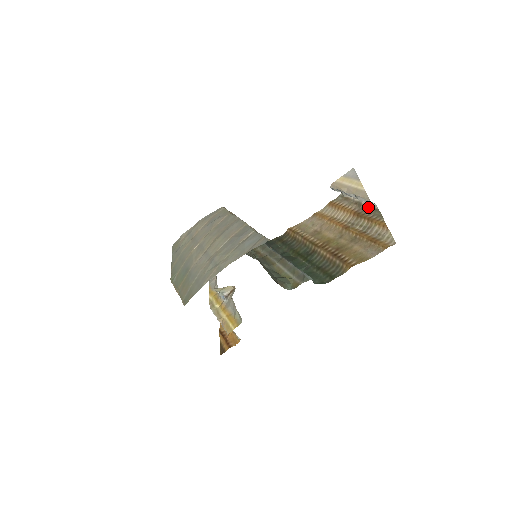
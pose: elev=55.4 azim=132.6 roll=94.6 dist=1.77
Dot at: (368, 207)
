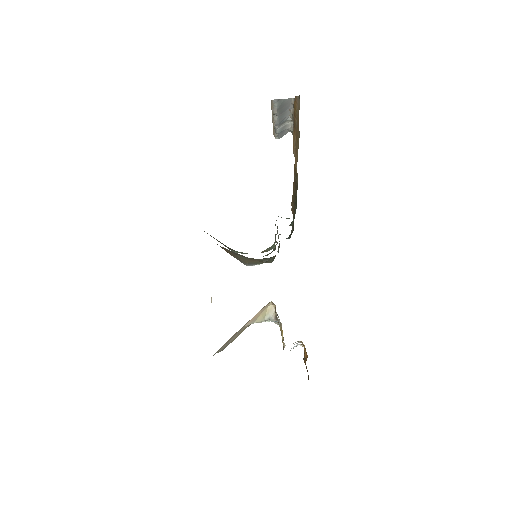
Dot at: occluded
